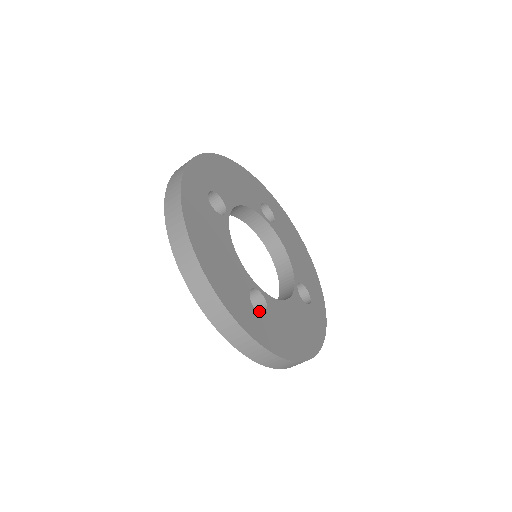
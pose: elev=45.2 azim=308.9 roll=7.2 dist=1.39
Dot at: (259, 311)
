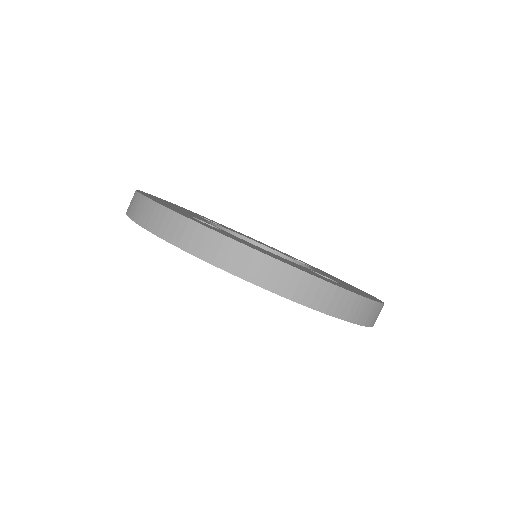
Dot at: occluded
